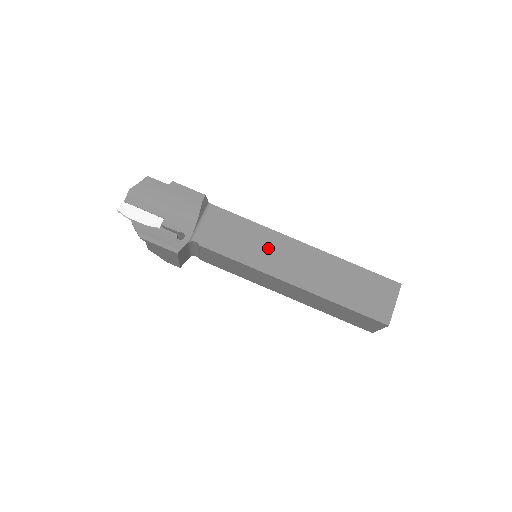
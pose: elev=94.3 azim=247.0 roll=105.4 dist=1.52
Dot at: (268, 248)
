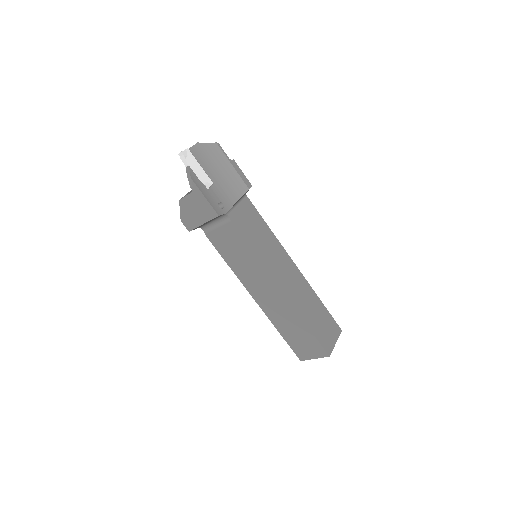
Dot at: (274, 254)
